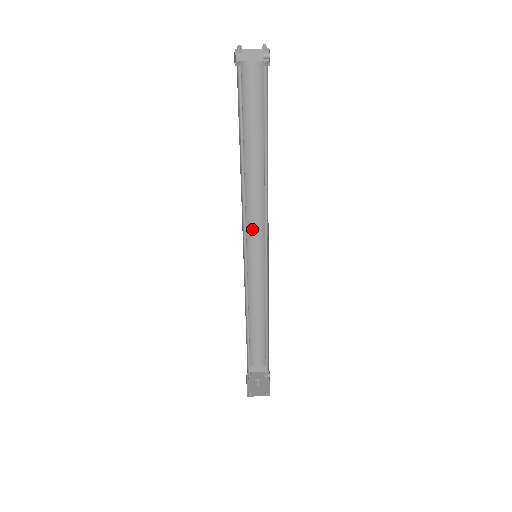
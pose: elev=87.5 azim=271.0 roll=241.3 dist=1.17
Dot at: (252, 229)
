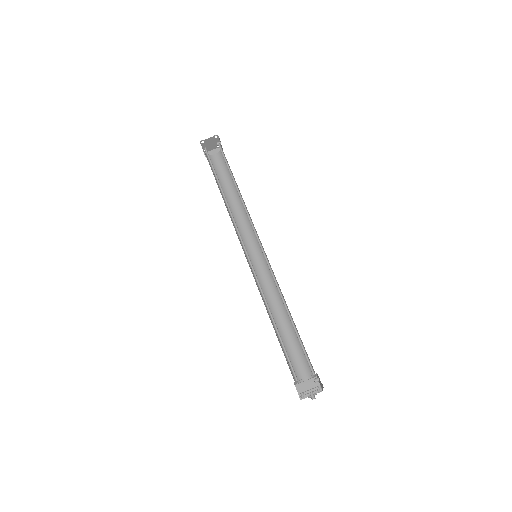
Dot at: (248, 245)
